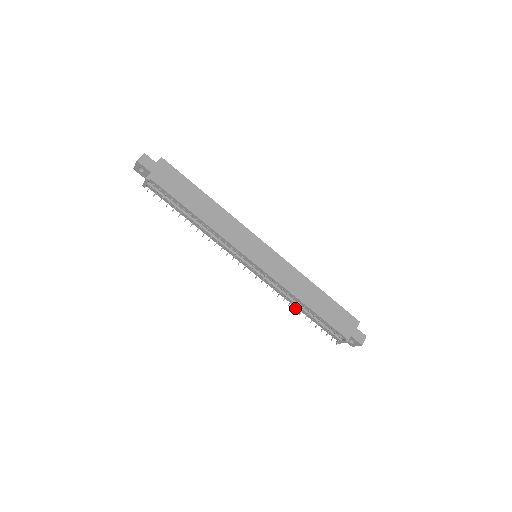
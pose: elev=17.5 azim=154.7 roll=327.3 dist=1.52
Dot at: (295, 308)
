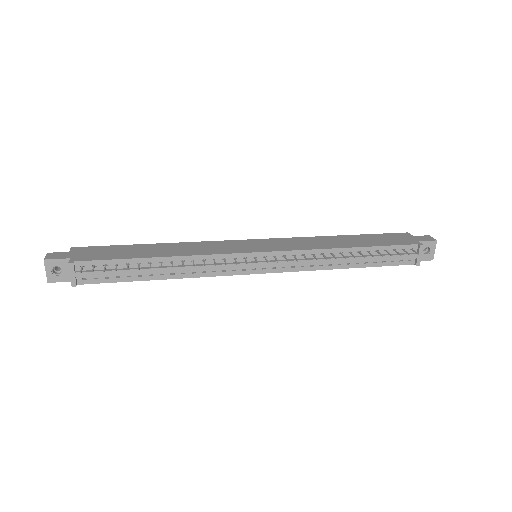
Dot at: (344, 257)
